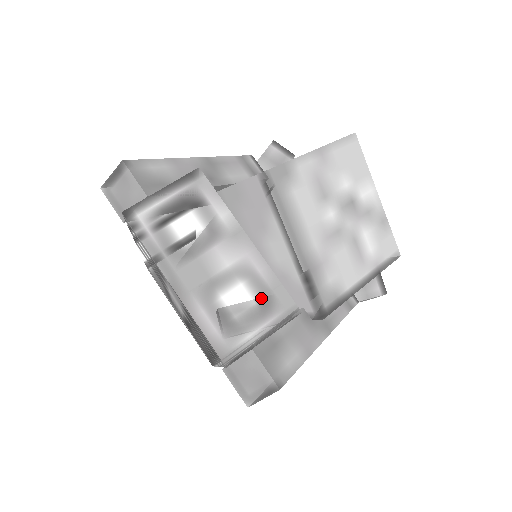
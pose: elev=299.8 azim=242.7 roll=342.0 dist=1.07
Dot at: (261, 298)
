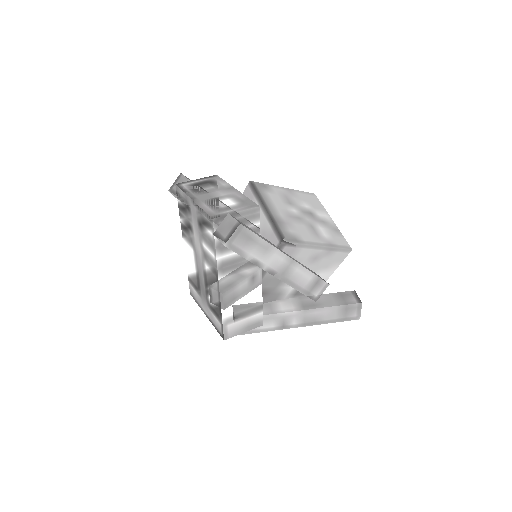
Dot at: (238, 203)
